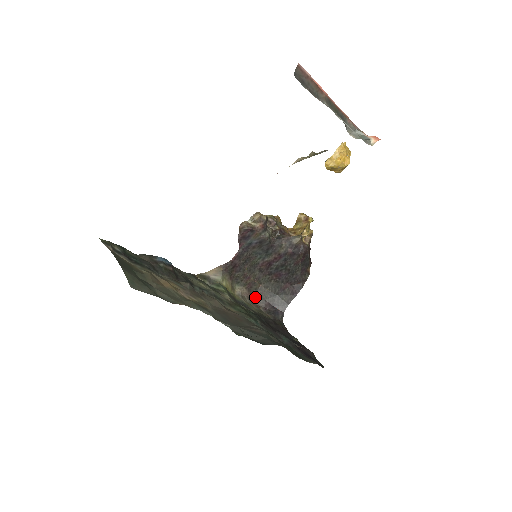
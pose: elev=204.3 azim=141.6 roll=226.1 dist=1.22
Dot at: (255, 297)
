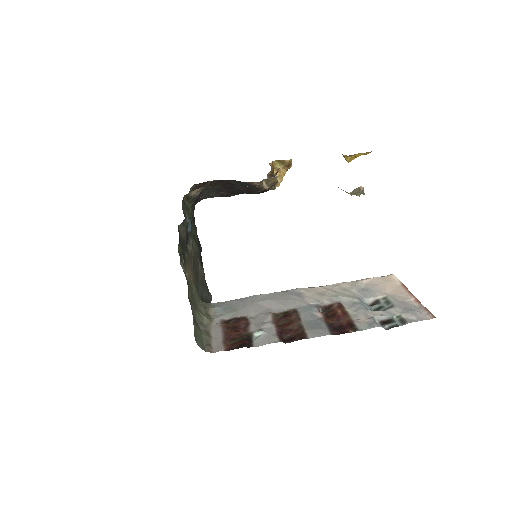
Dot at: (195, 186)
